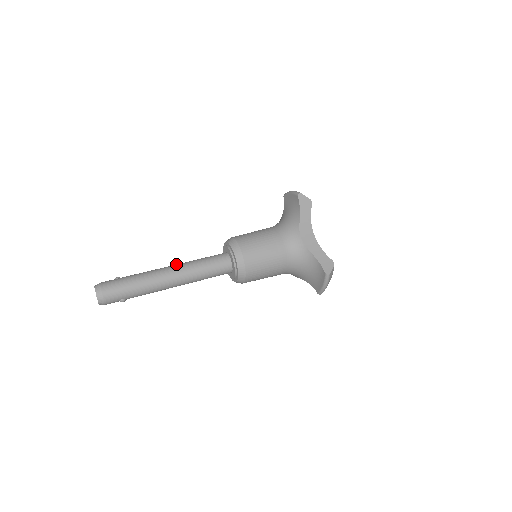
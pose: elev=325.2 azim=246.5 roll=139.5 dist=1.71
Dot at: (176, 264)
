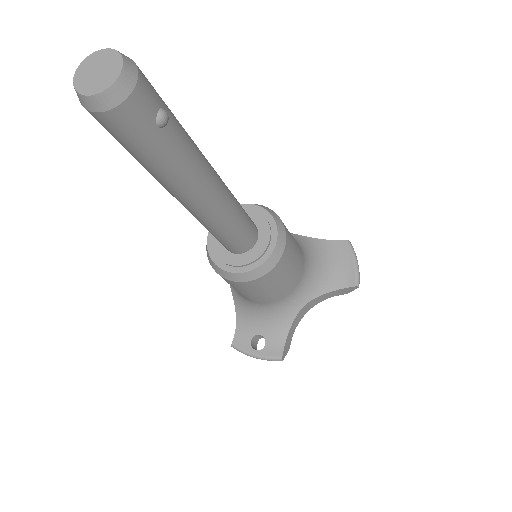
Dot at: occluded
